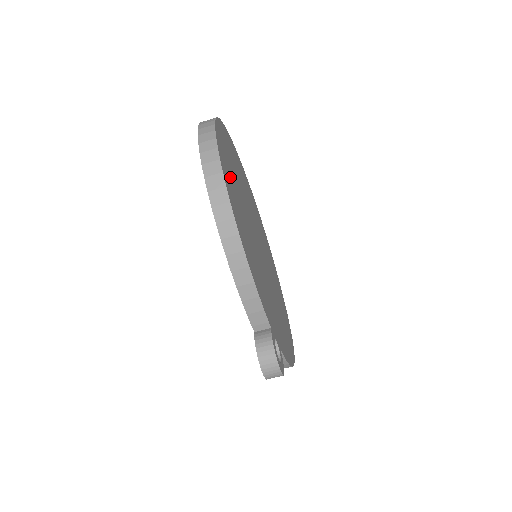
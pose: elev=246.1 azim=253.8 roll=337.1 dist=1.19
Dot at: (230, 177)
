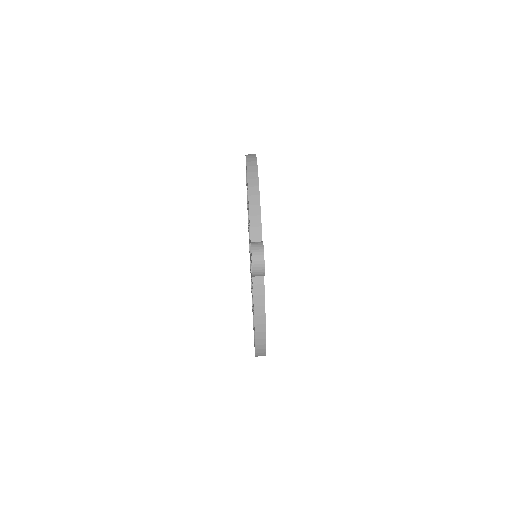
Dot at: occluded
